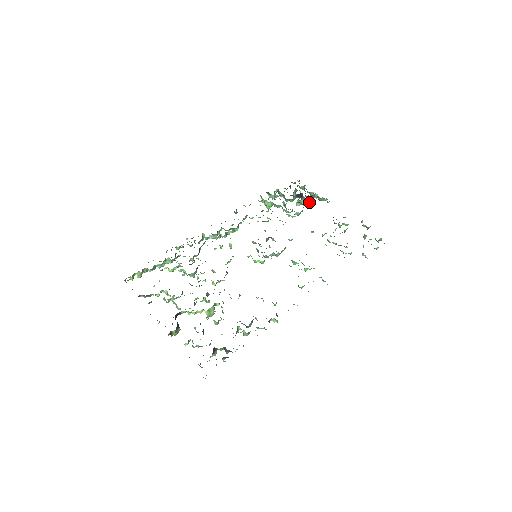
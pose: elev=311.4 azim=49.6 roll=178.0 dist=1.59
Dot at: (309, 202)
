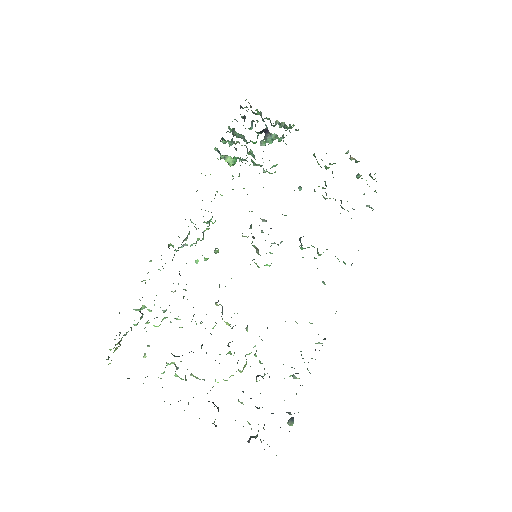
Dot at: (278, 139)
